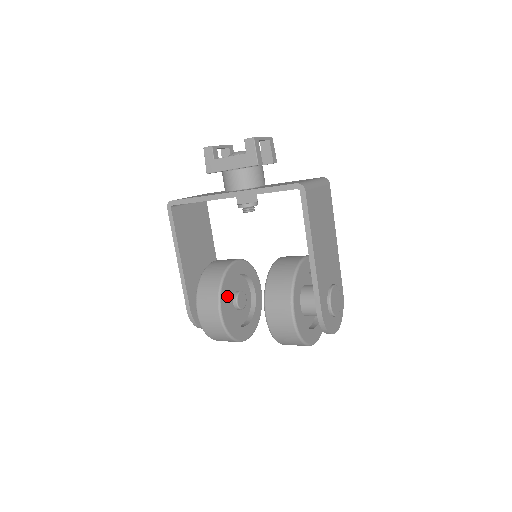
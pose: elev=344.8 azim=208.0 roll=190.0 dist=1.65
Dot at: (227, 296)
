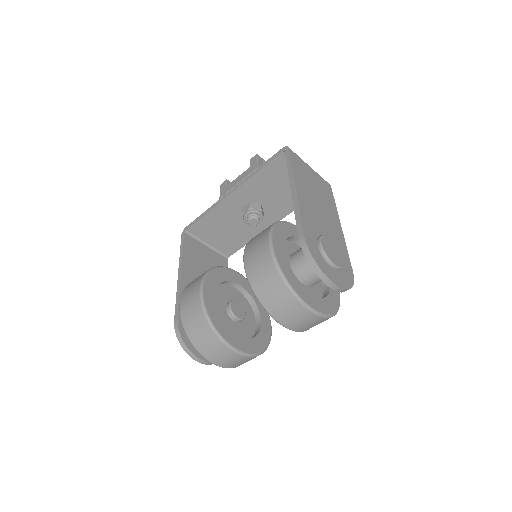
Dot at: (216, 284)
